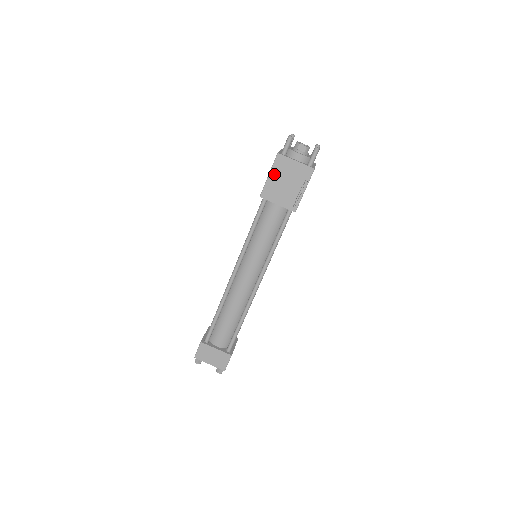
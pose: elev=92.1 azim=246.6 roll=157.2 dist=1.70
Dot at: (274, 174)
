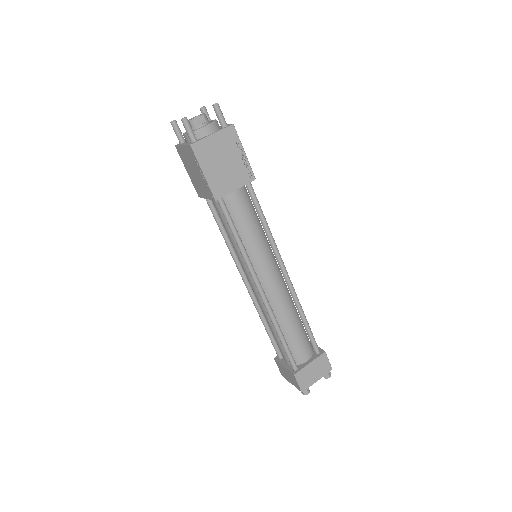
Dot at: (207, 167)
